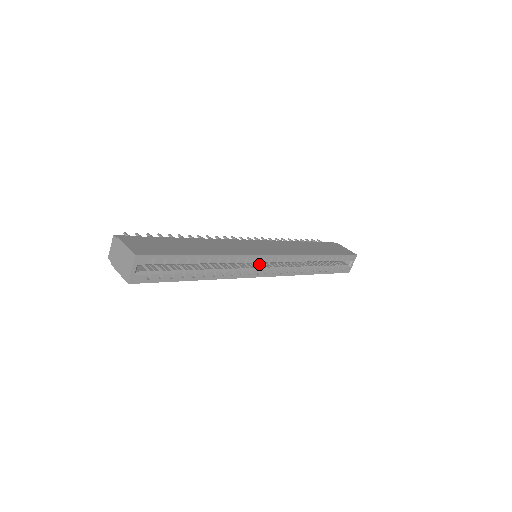
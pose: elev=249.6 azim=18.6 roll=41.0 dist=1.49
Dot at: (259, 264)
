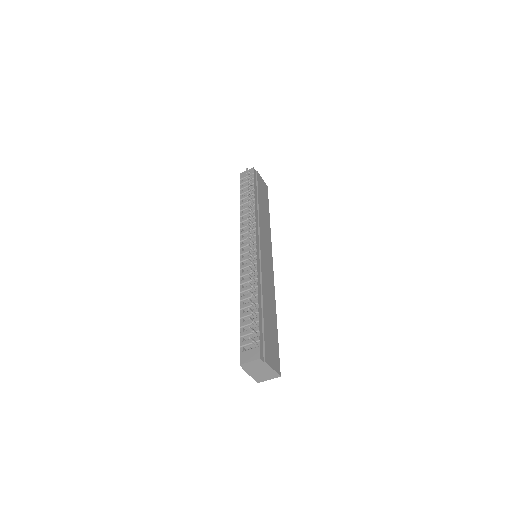
Dot at: occluded
